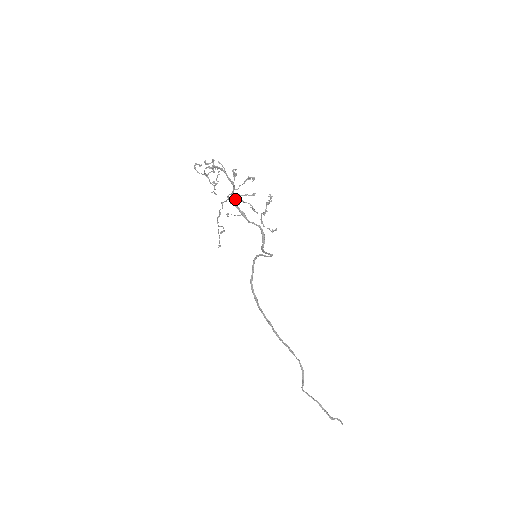
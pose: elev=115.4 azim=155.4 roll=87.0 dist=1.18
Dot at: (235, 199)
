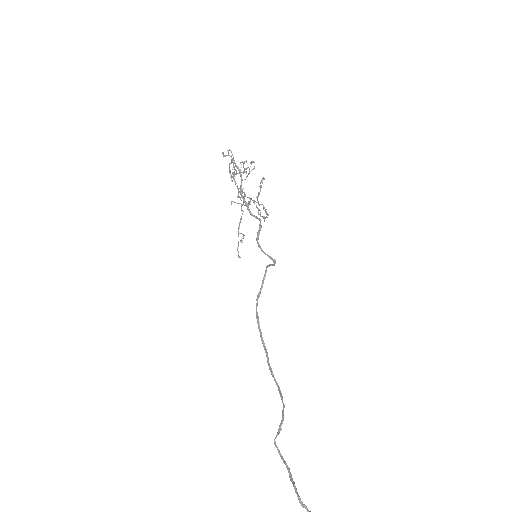
Dot at: (254, 203)
